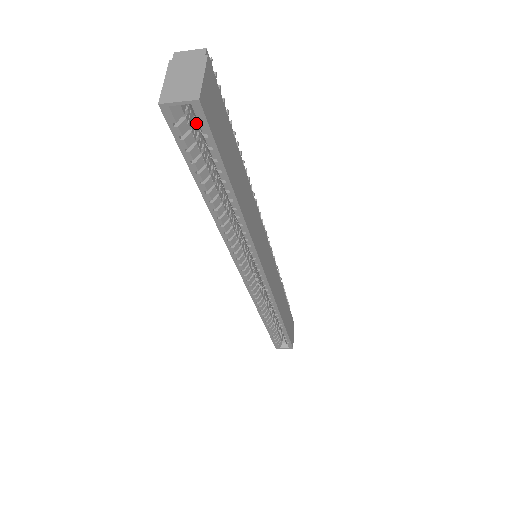
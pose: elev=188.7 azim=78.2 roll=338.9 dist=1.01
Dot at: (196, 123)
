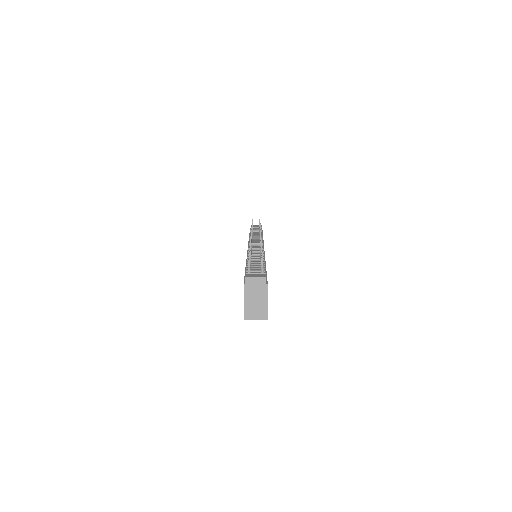
Dot at: occluded
